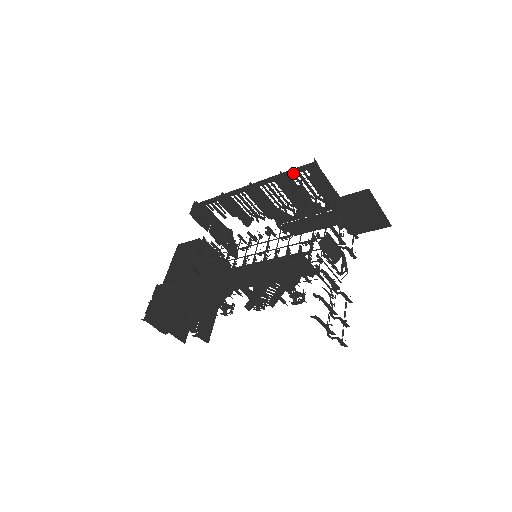
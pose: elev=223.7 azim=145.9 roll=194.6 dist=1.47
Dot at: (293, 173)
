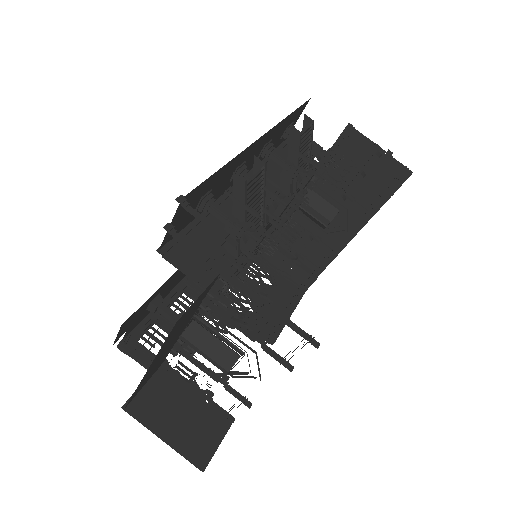
Dot at: occluded
